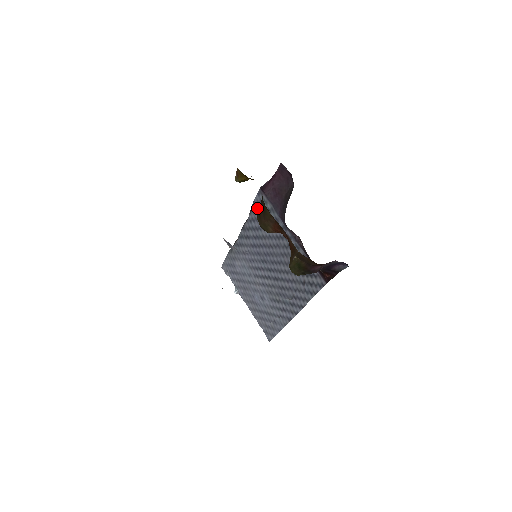
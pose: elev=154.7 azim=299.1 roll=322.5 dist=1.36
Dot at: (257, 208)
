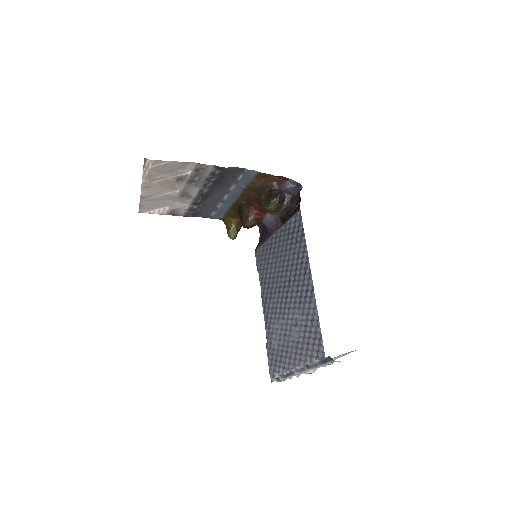
Dot at: (259, 266)
